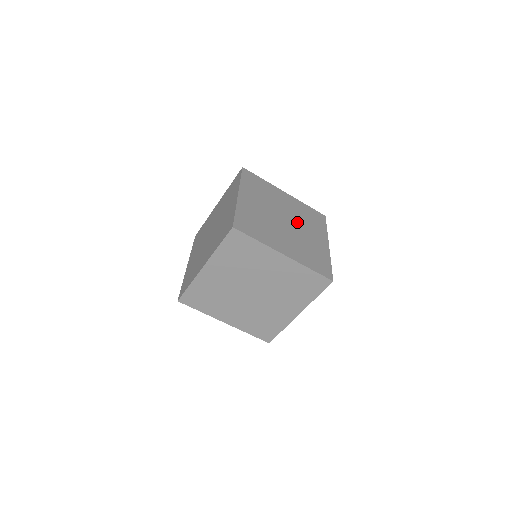
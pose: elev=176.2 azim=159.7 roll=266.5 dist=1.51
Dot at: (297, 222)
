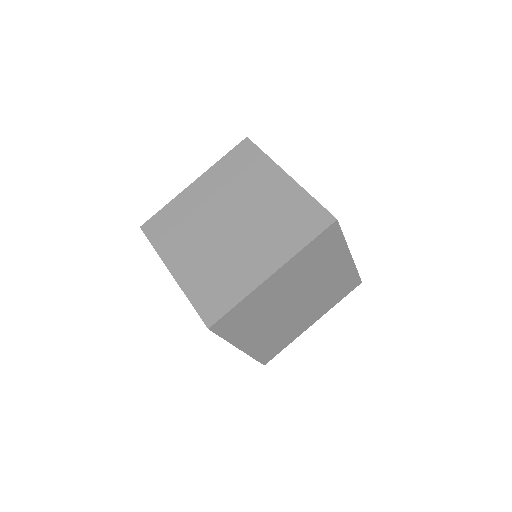
Dot at: (310, 301)
